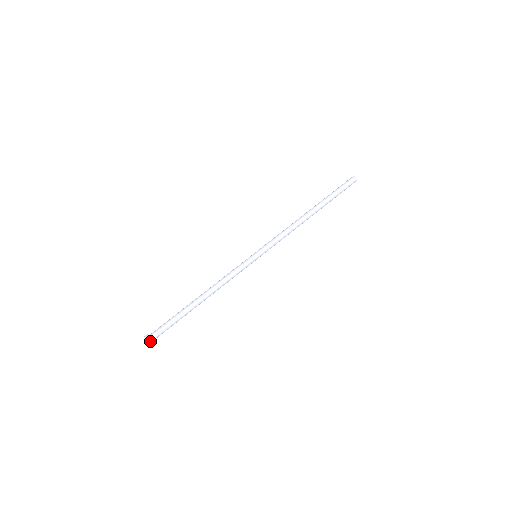
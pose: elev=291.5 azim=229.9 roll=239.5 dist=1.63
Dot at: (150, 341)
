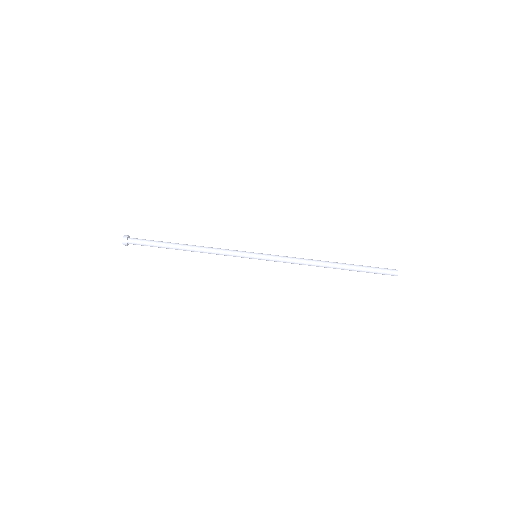
Dot at: (126, 245)
